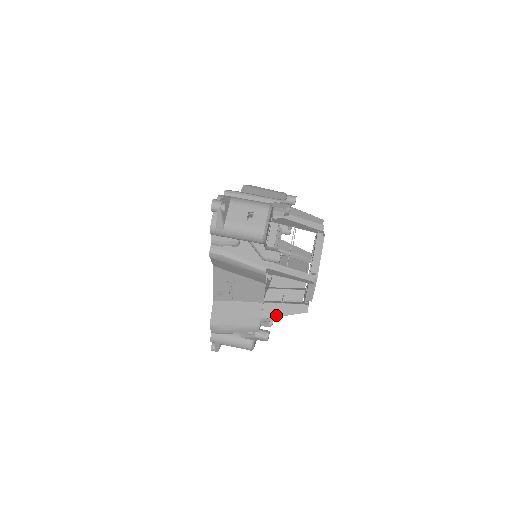
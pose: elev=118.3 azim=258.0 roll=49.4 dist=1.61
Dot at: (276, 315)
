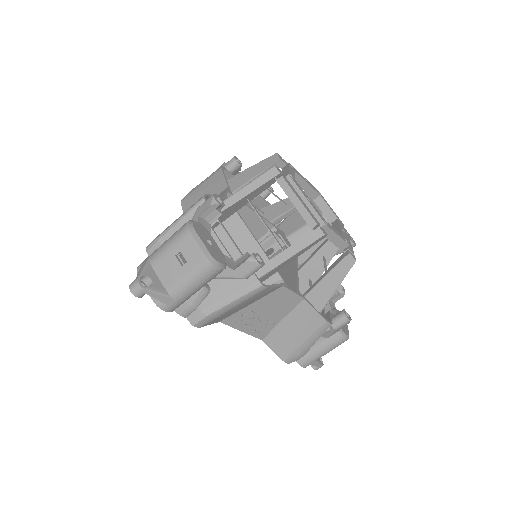
Dot at: (330, 293)
